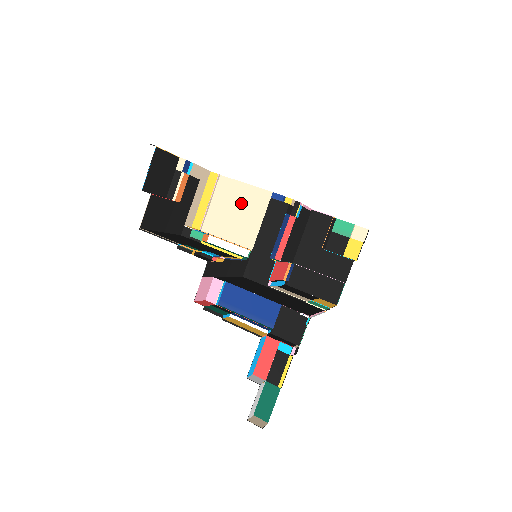
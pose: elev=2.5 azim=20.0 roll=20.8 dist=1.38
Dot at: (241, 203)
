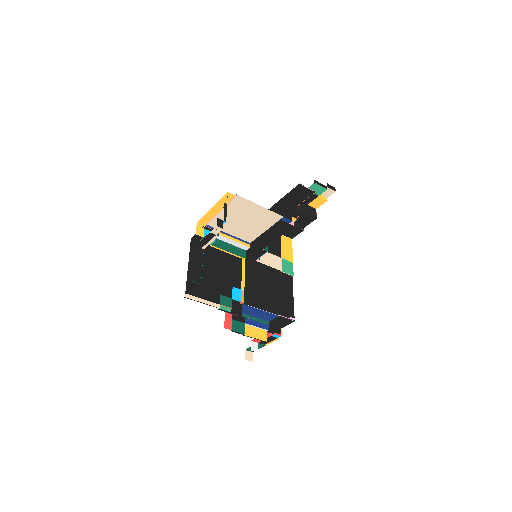
Dot at: (251, 217)
